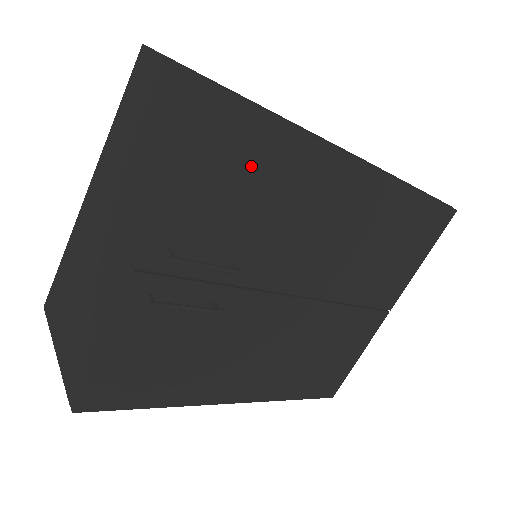
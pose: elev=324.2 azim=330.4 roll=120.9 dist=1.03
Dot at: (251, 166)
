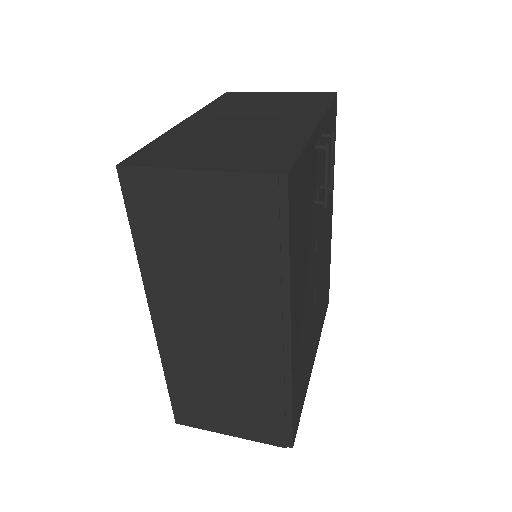
Dot at: occluded
